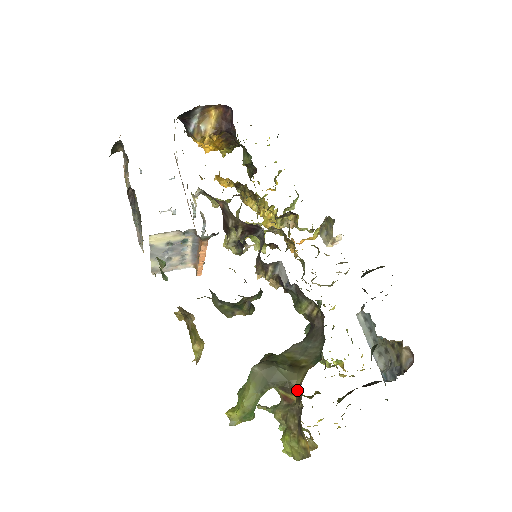
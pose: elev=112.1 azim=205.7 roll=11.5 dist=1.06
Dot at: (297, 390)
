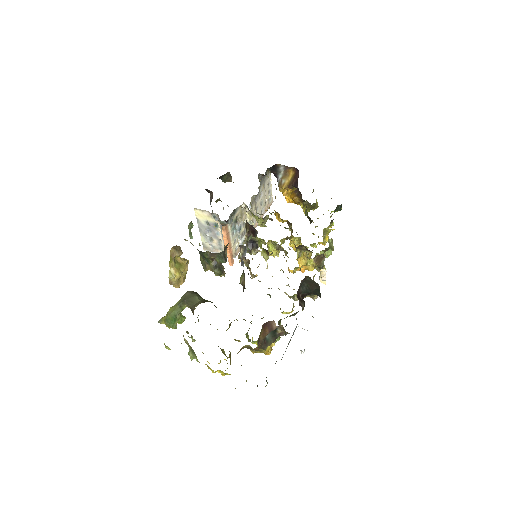
Dot at: occluded
